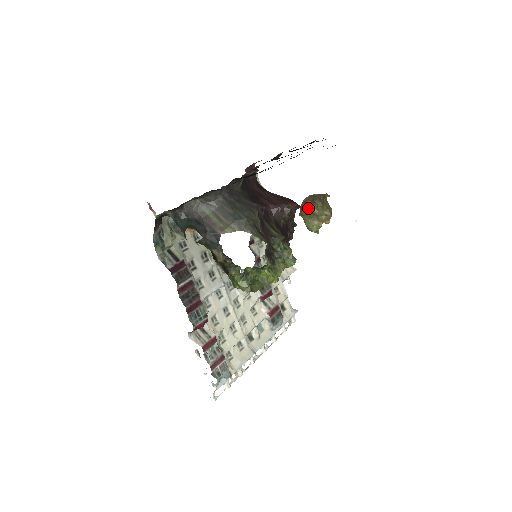
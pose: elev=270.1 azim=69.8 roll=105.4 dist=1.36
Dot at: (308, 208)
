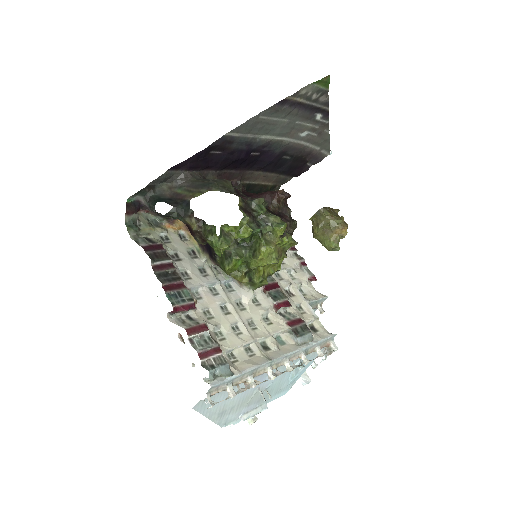
Dot at: (317, 223)
